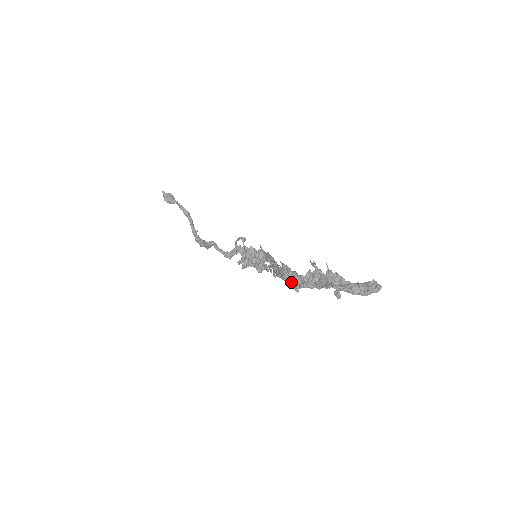
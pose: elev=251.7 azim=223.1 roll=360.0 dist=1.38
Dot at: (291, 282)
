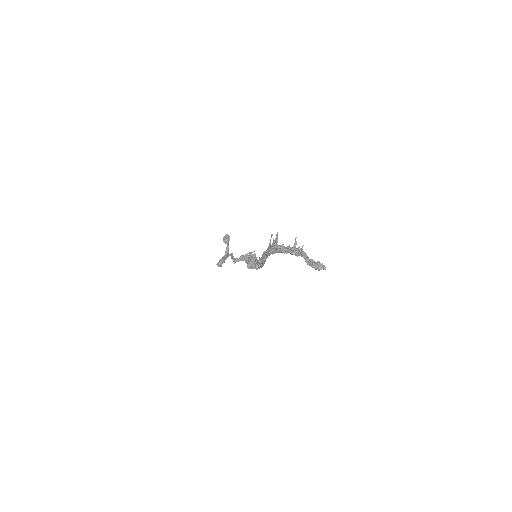
Dot at: (274, 242)
